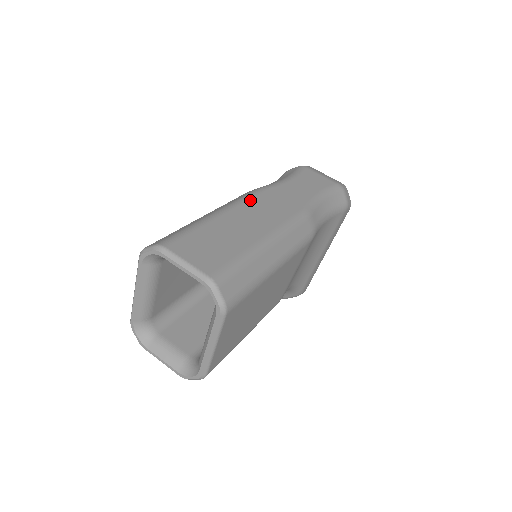
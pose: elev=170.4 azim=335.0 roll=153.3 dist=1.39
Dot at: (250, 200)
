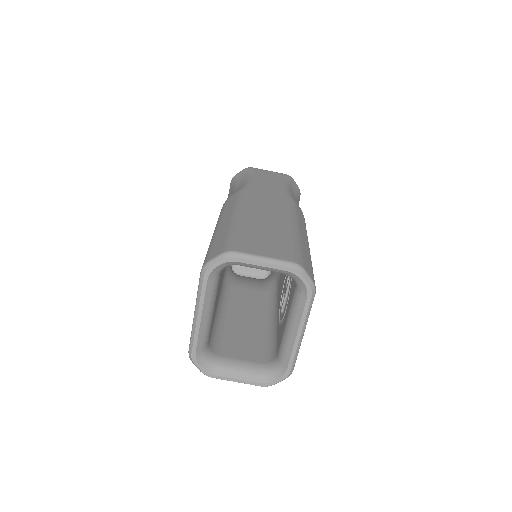
Dot at: (247, 200)
